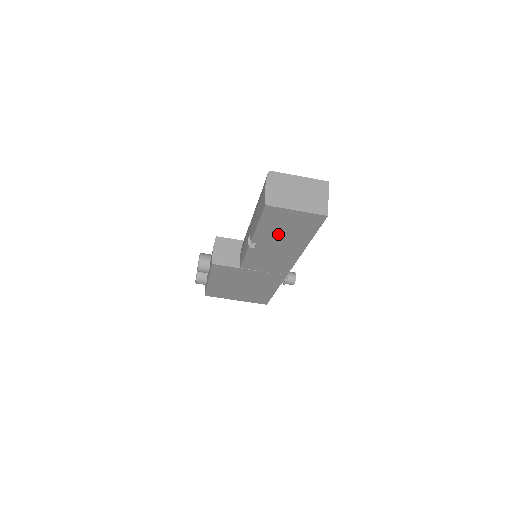
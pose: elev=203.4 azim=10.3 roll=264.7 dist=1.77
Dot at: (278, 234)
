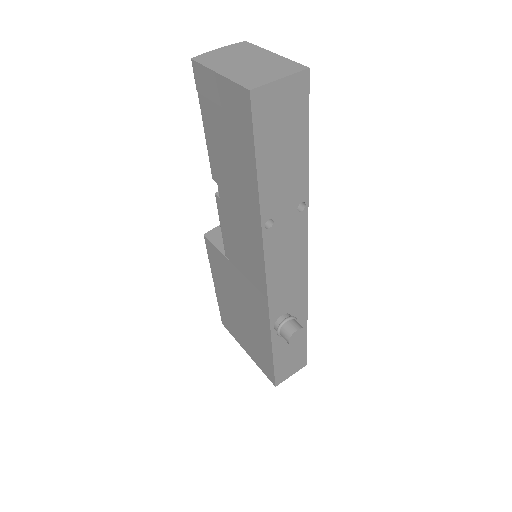
Dot at: (225, 156)
